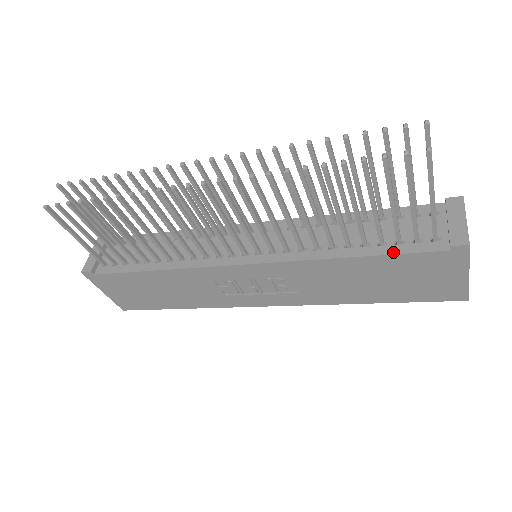
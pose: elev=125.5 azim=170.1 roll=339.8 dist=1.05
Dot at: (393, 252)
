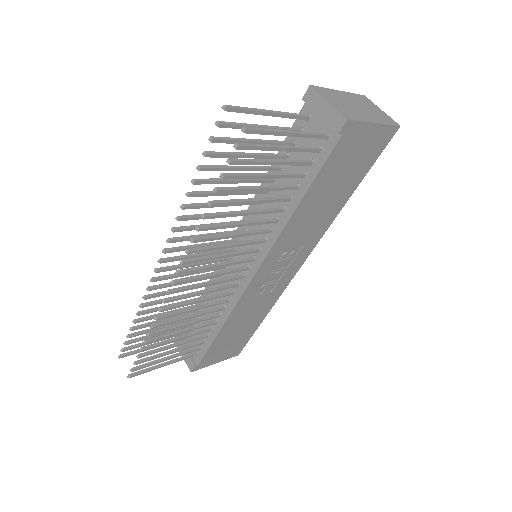
Dot at: (315, 174)
